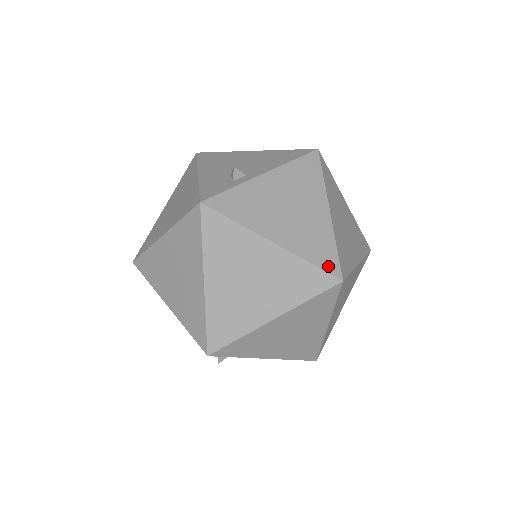
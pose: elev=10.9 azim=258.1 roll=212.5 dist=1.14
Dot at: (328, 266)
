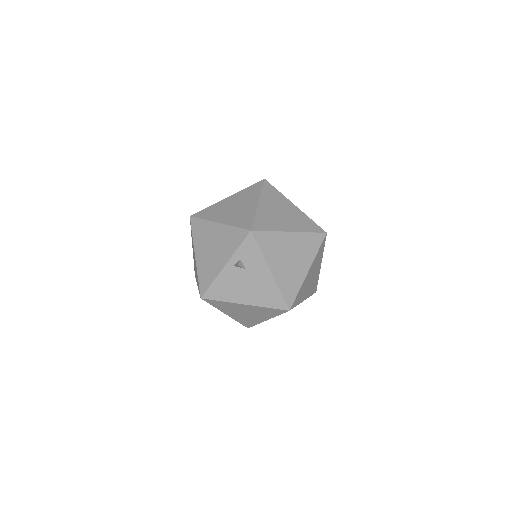
Dot at: (319, 227)
